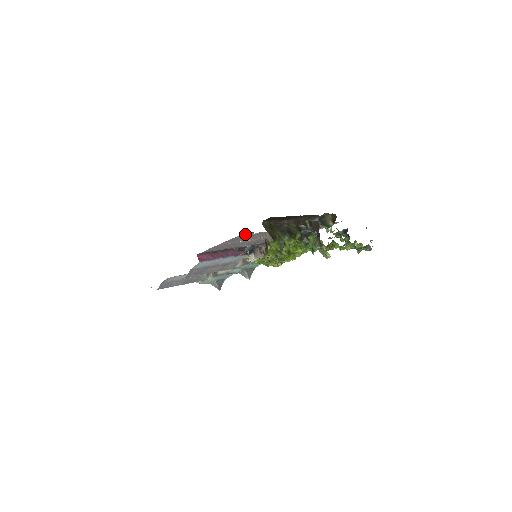
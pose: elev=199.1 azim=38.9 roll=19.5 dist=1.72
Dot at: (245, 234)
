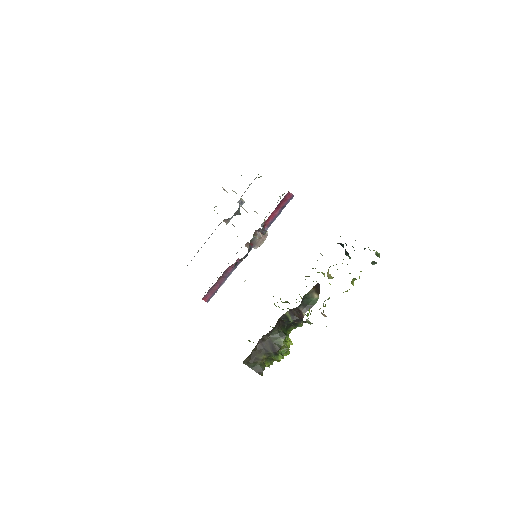
Dot at: occluded
